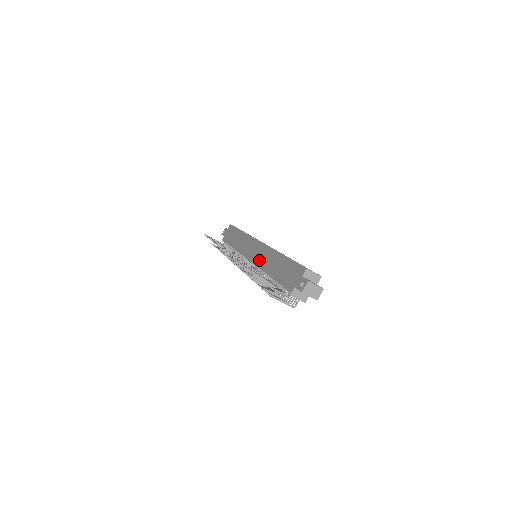
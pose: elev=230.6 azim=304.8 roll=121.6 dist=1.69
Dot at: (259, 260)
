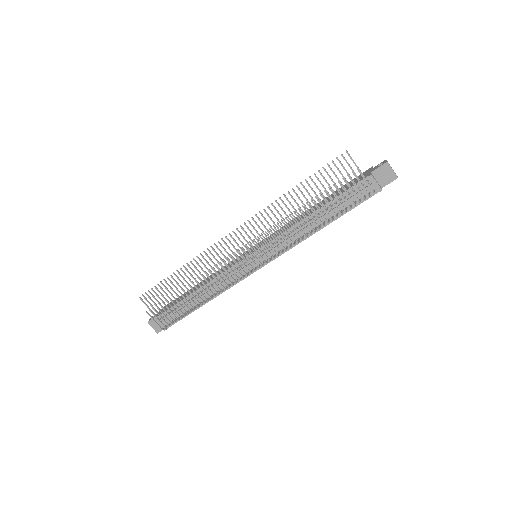
Dot at: occluded
